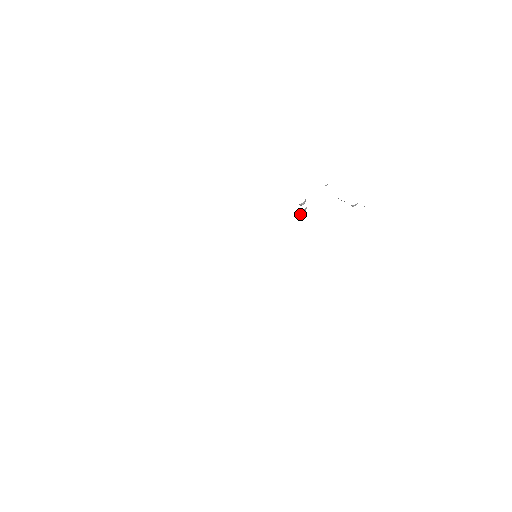
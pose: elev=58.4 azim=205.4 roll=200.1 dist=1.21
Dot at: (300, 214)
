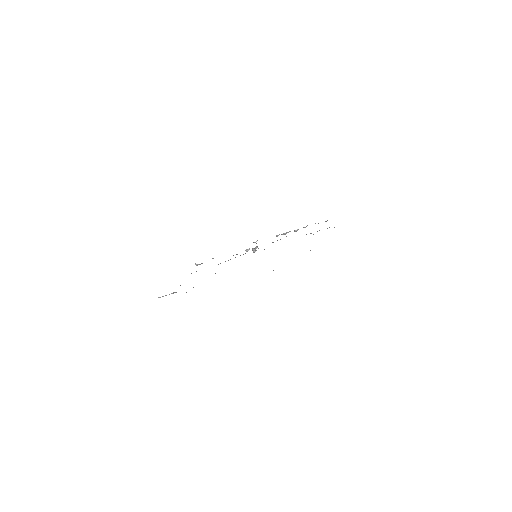
Dot at: occluded
